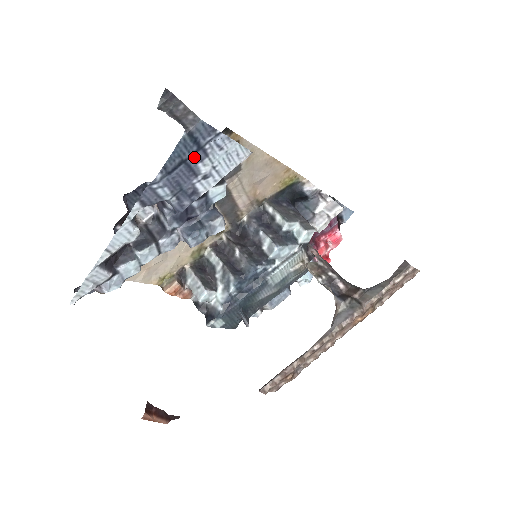
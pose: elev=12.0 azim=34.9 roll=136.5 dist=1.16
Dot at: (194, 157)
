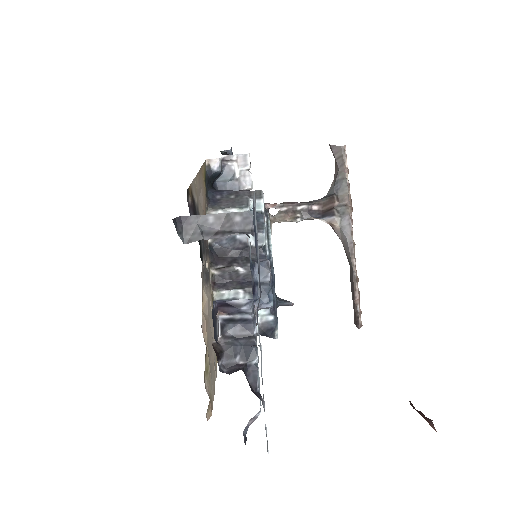
Dot at: (256, 245)
